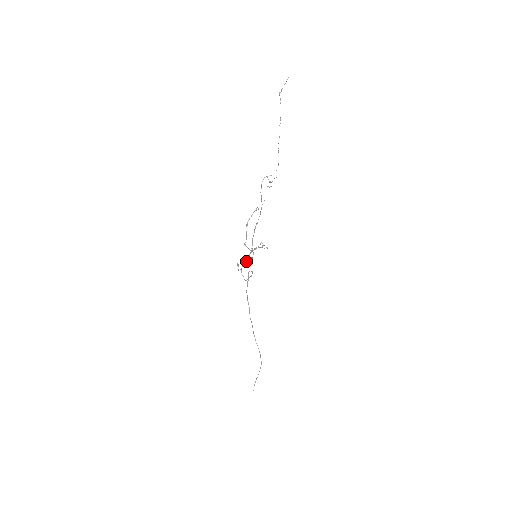
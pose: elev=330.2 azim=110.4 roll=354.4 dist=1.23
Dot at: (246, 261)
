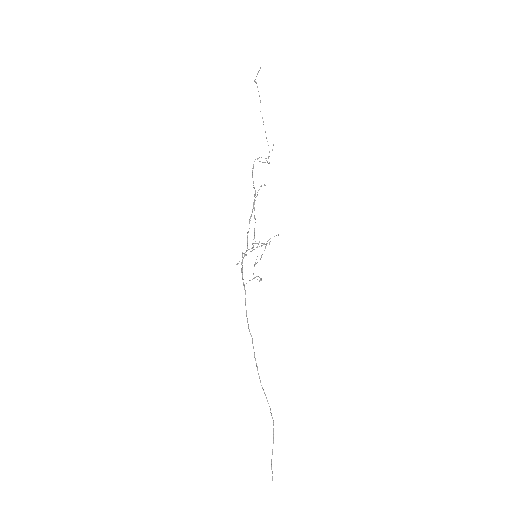
Dot at: (278, 235)
